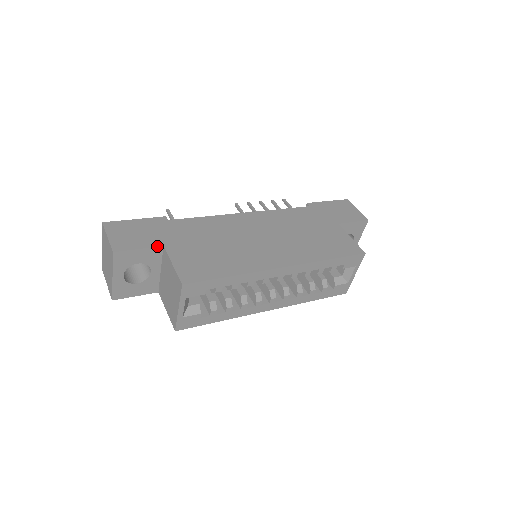
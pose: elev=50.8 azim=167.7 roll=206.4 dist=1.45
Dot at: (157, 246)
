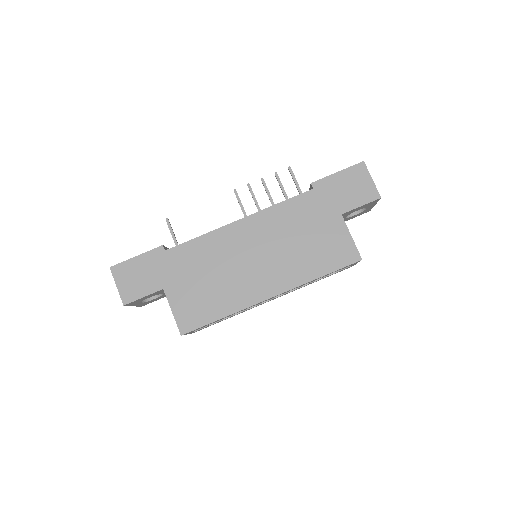
Dot at: (158, 291)
